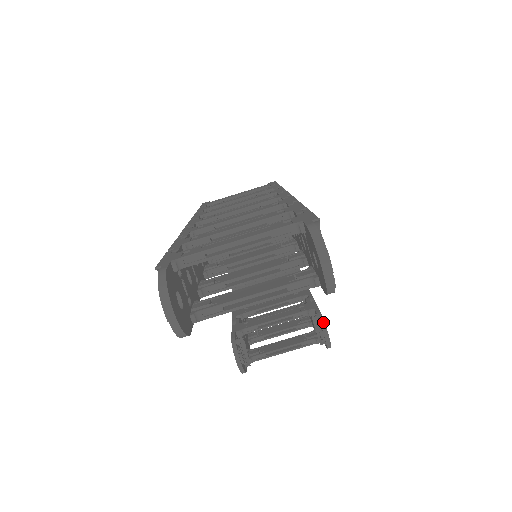
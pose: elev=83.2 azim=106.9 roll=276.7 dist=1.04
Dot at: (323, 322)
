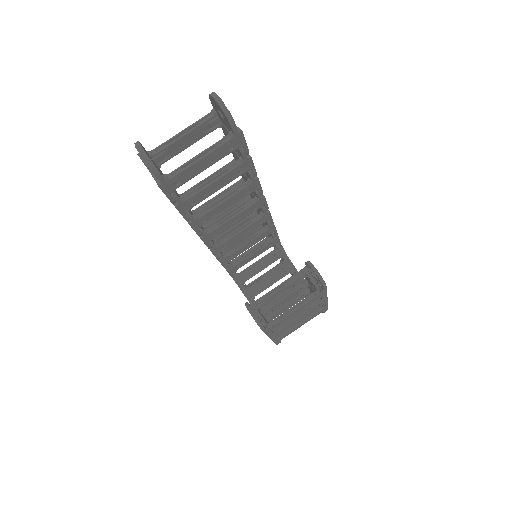
Dot at: (309, 262)
